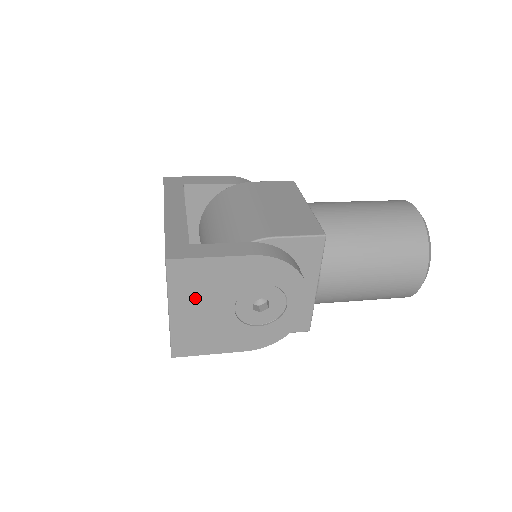
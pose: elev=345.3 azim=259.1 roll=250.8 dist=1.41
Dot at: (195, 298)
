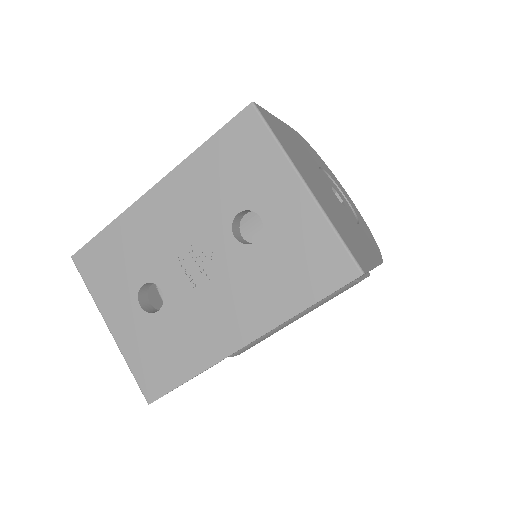
Dot at: (304, 168)
